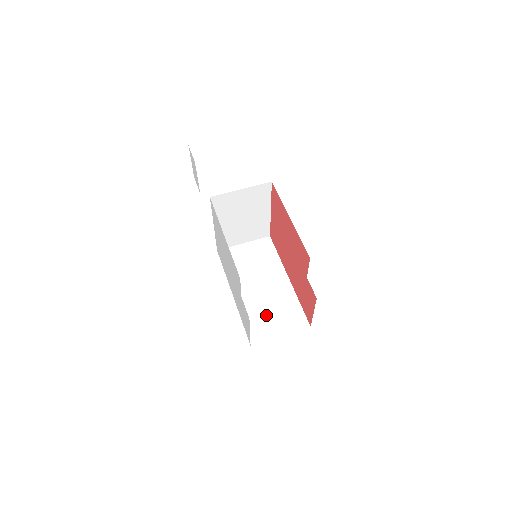
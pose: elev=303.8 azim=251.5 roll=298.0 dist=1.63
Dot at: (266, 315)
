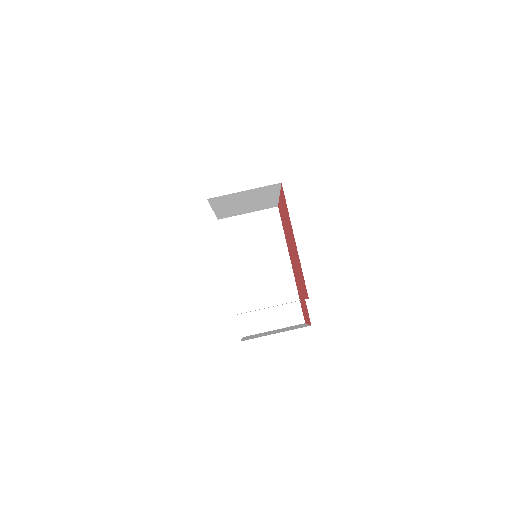
Dot at: (262, 305)
